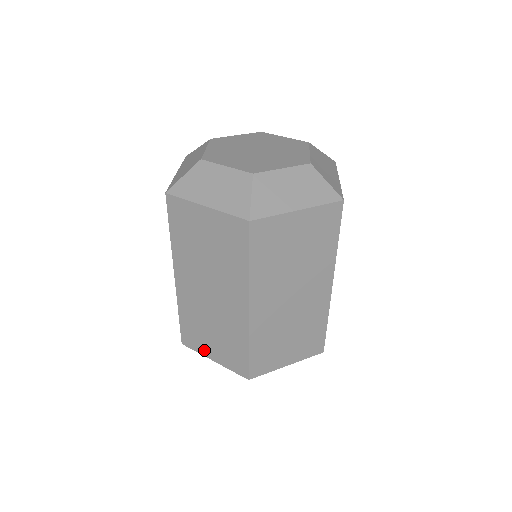
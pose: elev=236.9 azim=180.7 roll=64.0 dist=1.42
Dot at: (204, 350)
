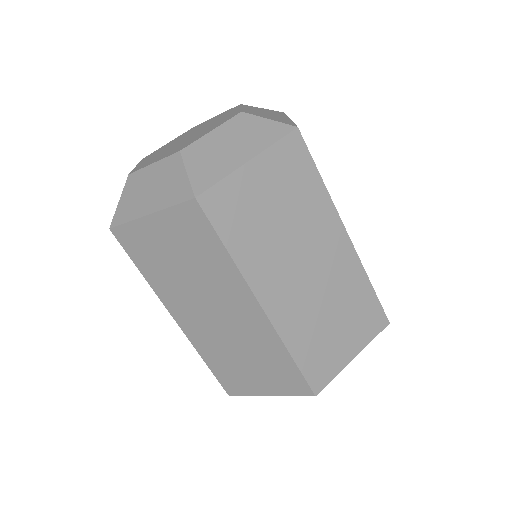
Dot at: (252, 389)
